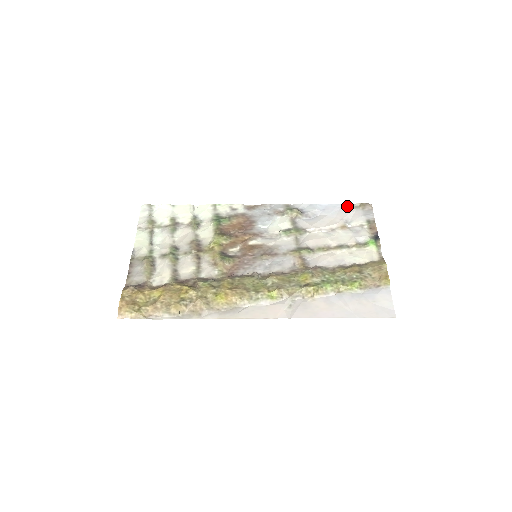
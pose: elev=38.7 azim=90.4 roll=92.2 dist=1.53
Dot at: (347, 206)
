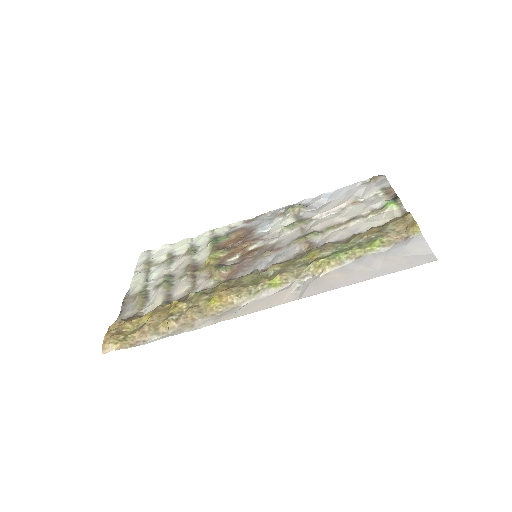
Dot at: (356, 185)
